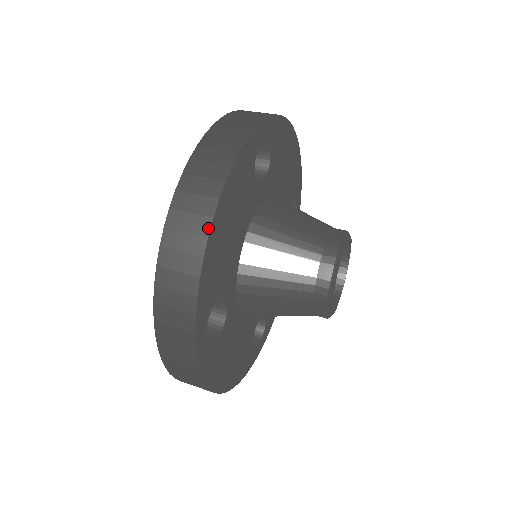
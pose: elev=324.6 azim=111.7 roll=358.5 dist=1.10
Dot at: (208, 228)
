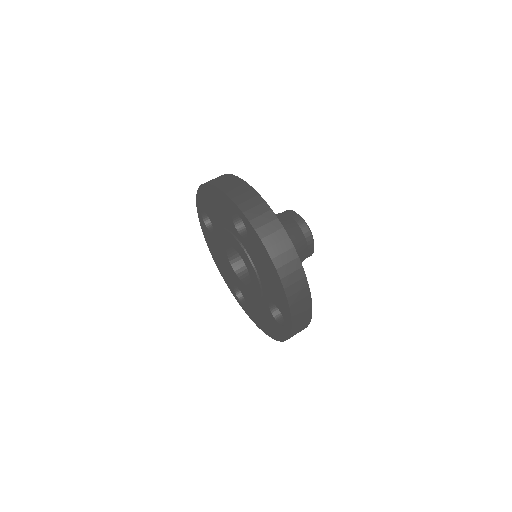
Dot at: (304, 273)
